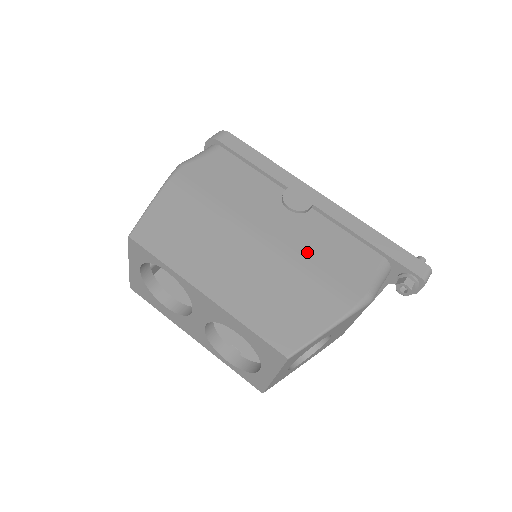
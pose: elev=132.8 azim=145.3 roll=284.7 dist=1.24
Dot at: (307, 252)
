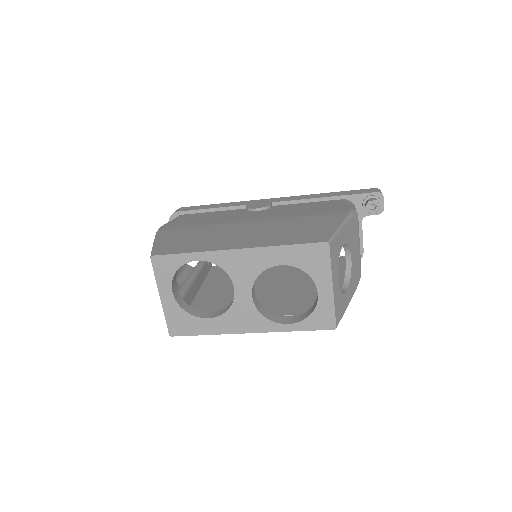
Dot at: (289, 214)
